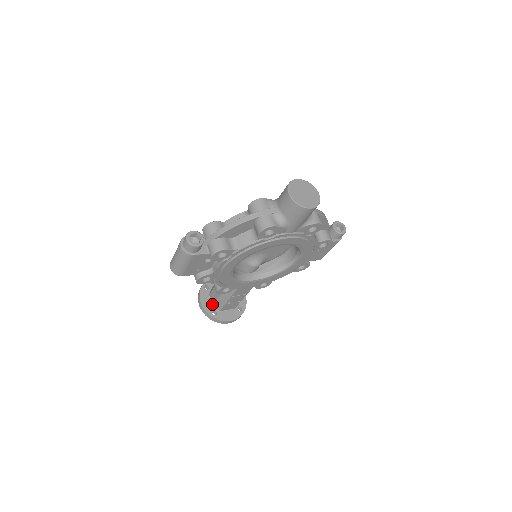
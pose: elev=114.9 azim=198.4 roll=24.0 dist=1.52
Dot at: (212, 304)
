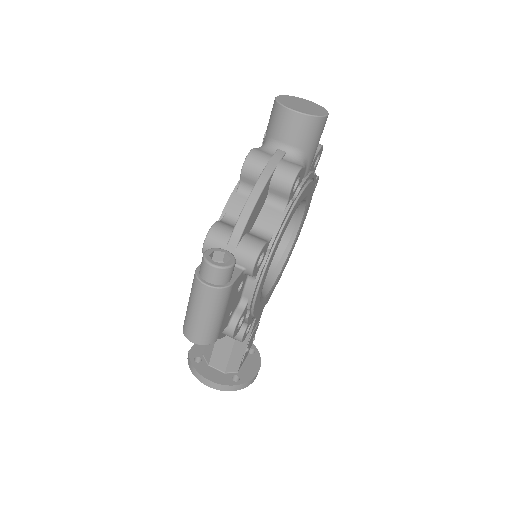
Dot at: (223, 371)
